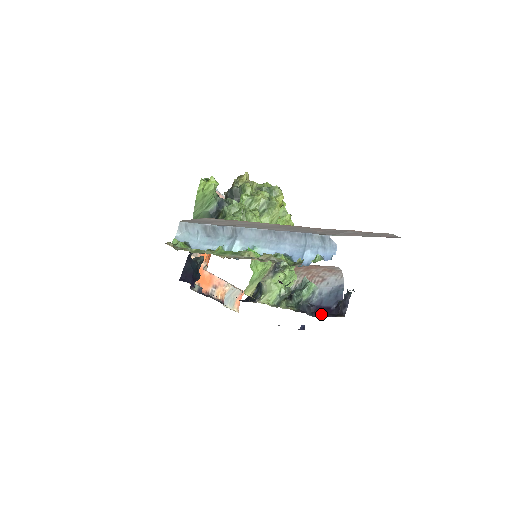
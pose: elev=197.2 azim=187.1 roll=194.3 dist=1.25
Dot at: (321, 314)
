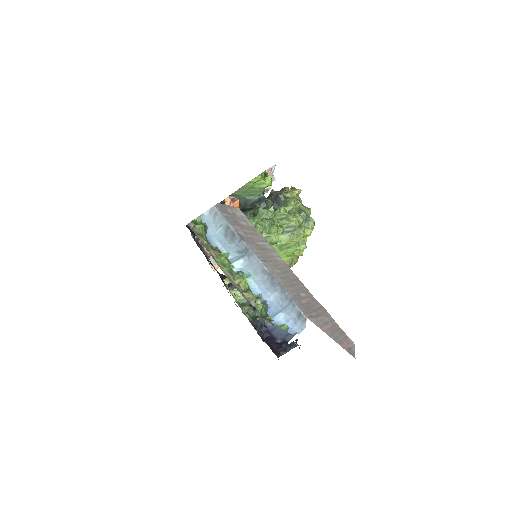
Dot at: (266, 338)
